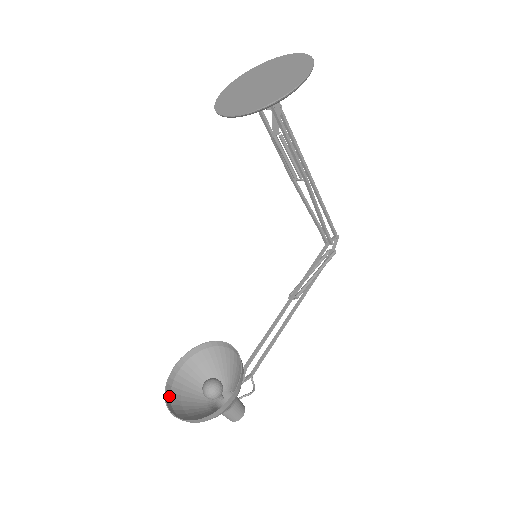
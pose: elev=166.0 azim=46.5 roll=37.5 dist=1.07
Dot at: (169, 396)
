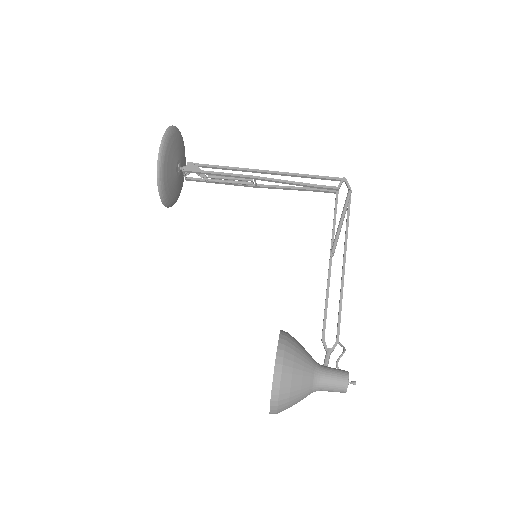
Dot at: occluded
